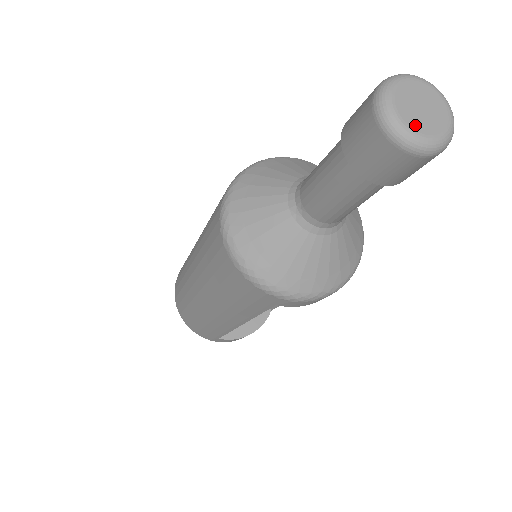
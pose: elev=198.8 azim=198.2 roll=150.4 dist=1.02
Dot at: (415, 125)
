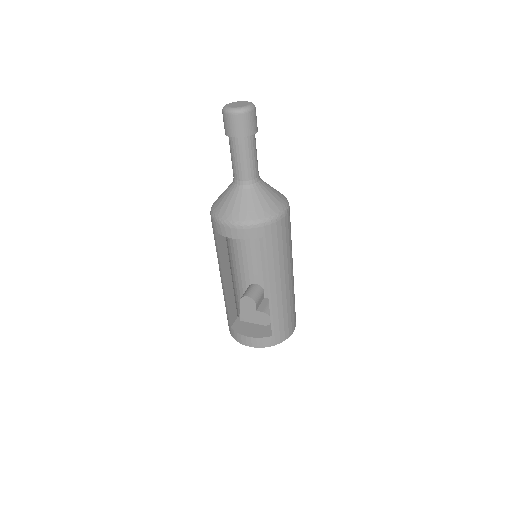
Dot at: (229, 106)
